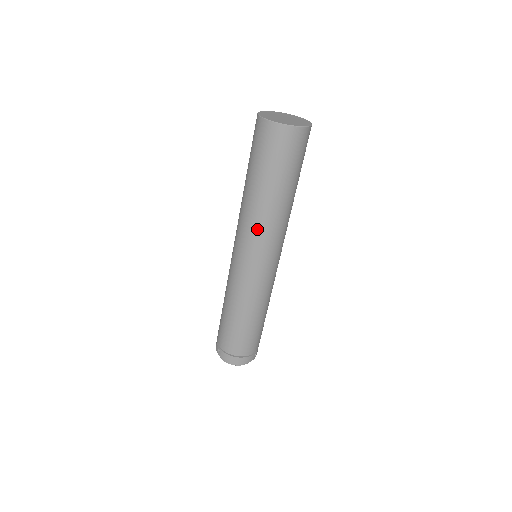
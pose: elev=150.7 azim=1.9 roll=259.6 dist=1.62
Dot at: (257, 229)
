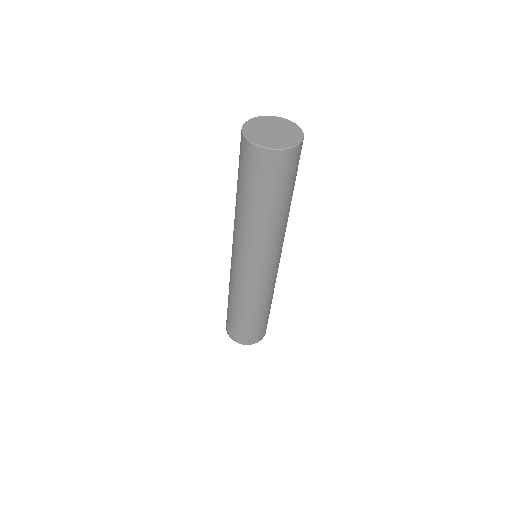
Dot at: (240, 236)
